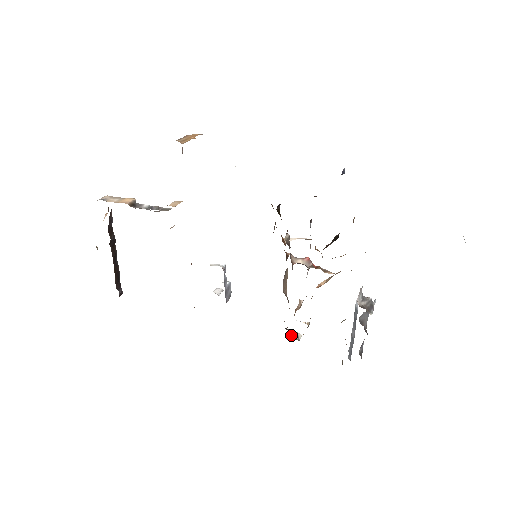
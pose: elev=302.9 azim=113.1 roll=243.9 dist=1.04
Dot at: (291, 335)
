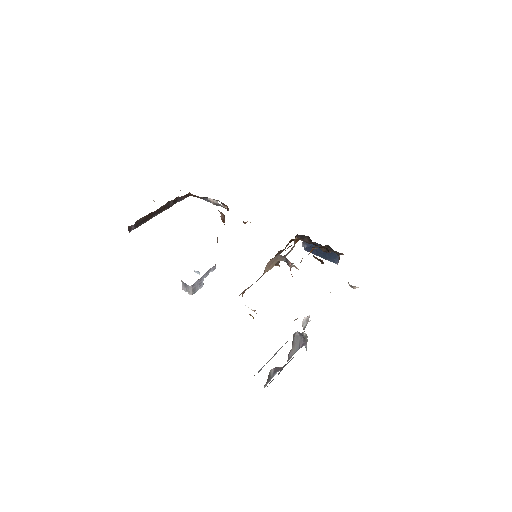
Dot at: occluded
